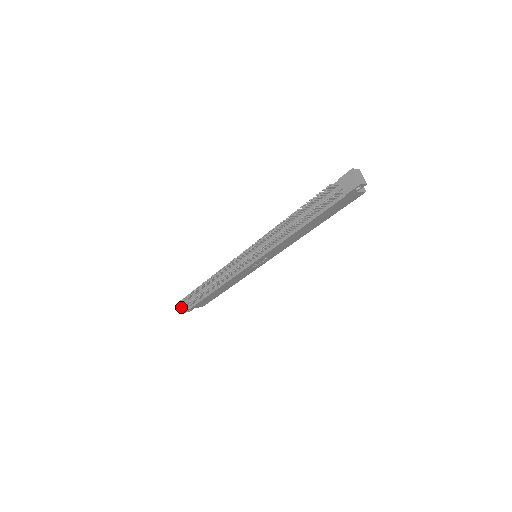
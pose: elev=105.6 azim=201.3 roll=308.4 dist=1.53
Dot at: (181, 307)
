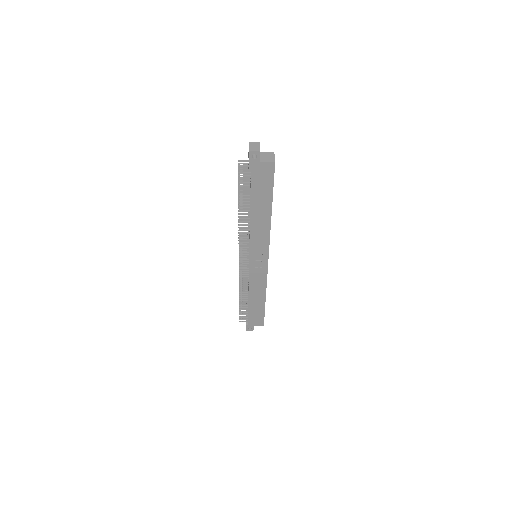
Dot at: occluded
